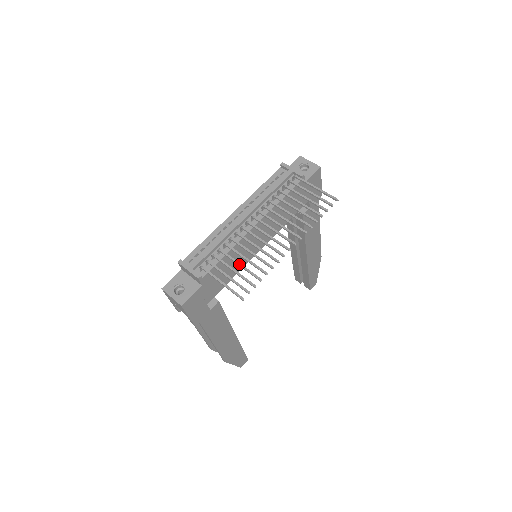
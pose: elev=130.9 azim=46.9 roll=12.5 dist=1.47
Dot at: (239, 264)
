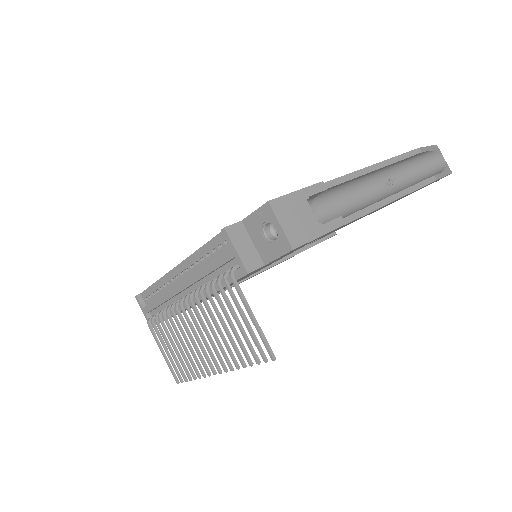
Dot at: occluded
